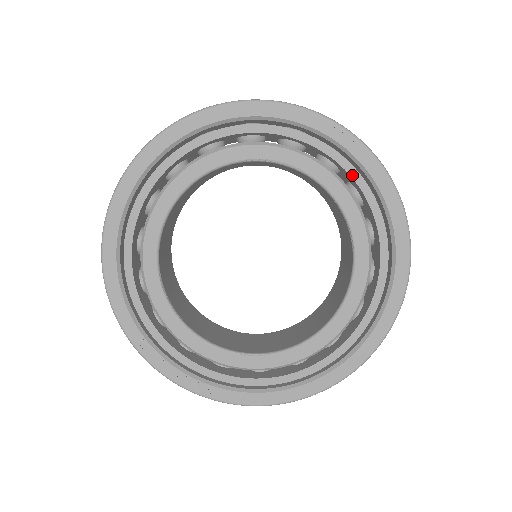
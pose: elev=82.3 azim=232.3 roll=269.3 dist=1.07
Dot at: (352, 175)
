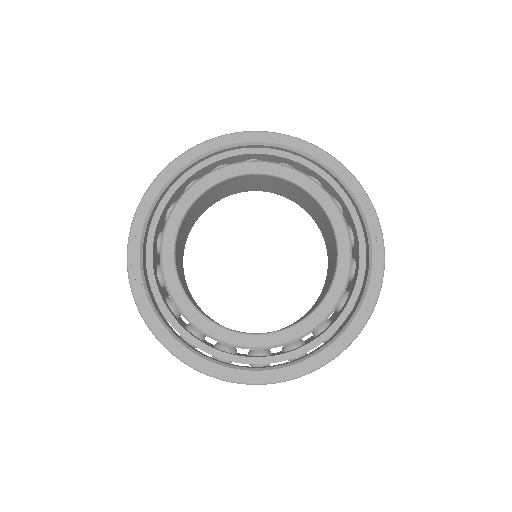
Dot at: (361, 248)
